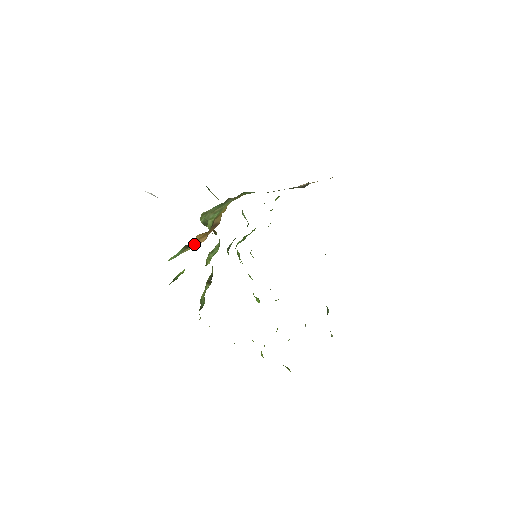
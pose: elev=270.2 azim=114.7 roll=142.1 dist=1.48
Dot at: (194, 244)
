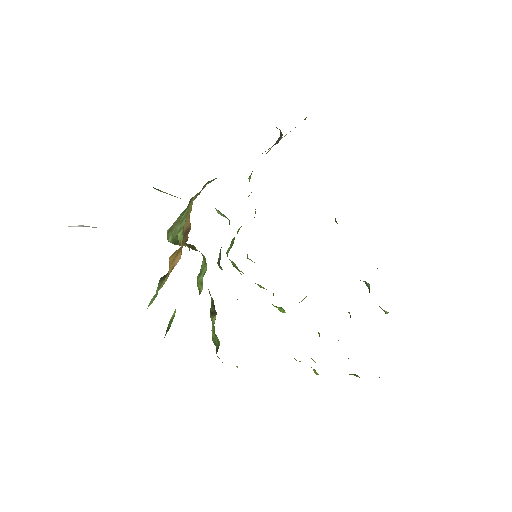
Dot at: (170, 269)
